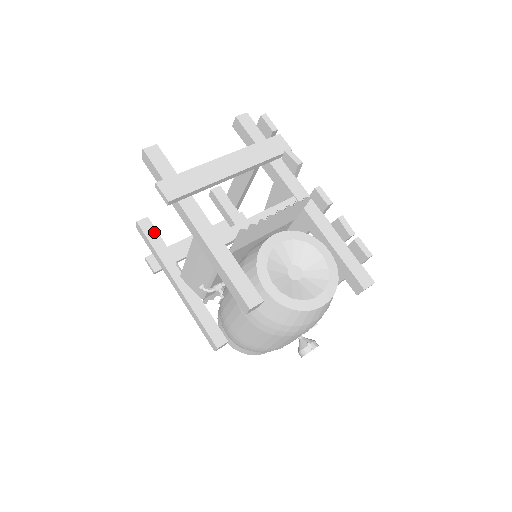
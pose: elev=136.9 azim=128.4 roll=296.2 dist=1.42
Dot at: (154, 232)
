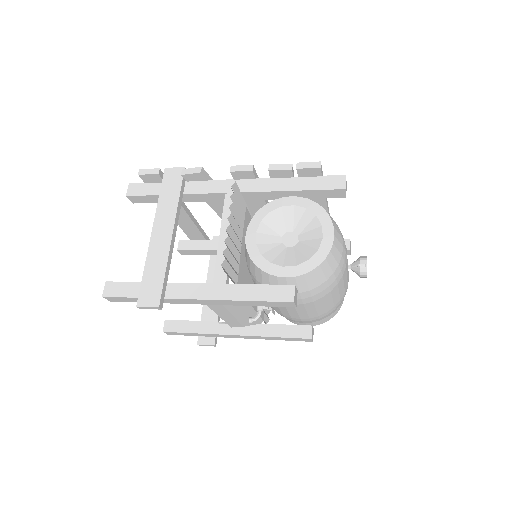
Dot at: (181, 323)
